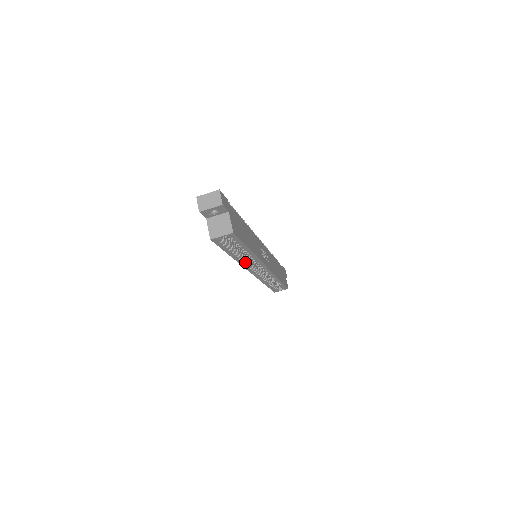
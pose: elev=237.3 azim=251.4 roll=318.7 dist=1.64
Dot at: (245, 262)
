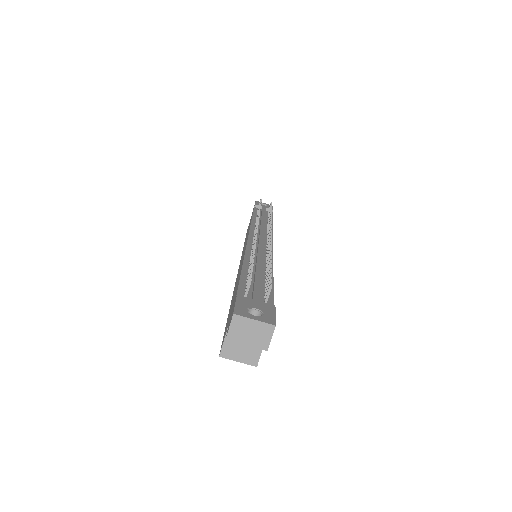
Dot at: occluded
